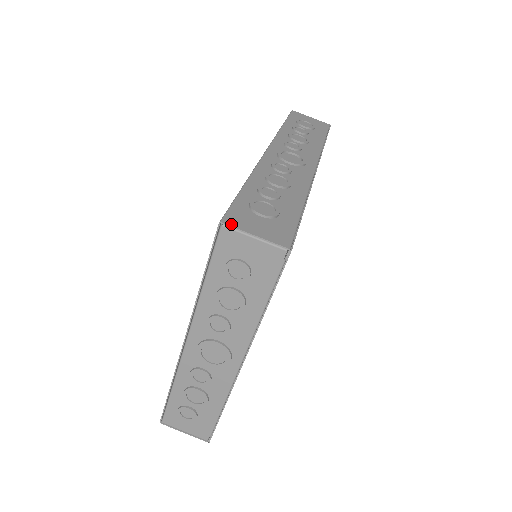
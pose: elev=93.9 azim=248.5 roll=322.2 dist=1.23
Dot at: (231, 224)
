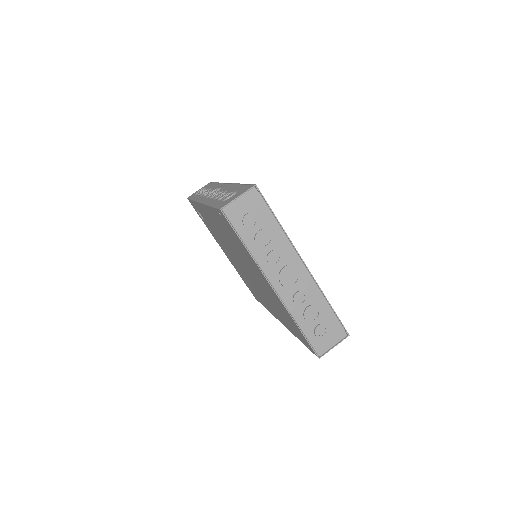
Dot at: (225, 205)
